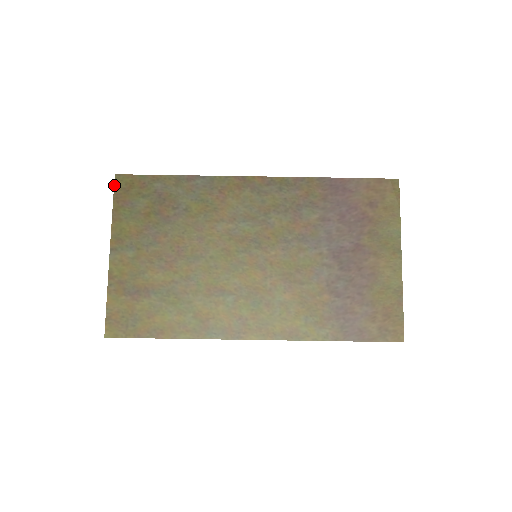
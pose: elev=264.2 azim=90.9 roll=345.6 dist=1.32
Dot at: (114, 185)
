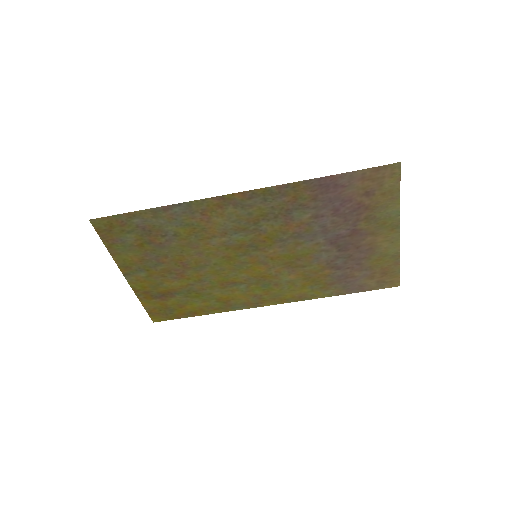
Dot at: occluded
